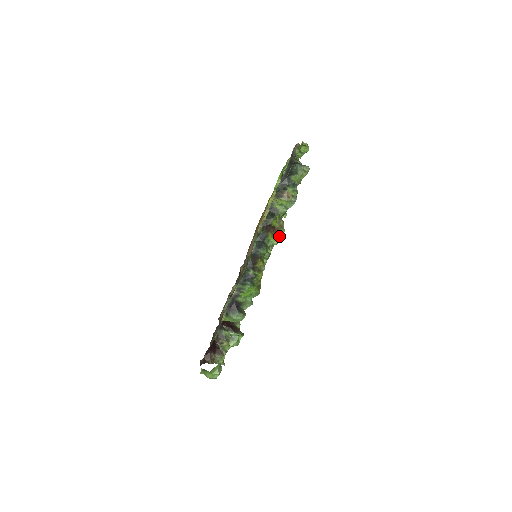
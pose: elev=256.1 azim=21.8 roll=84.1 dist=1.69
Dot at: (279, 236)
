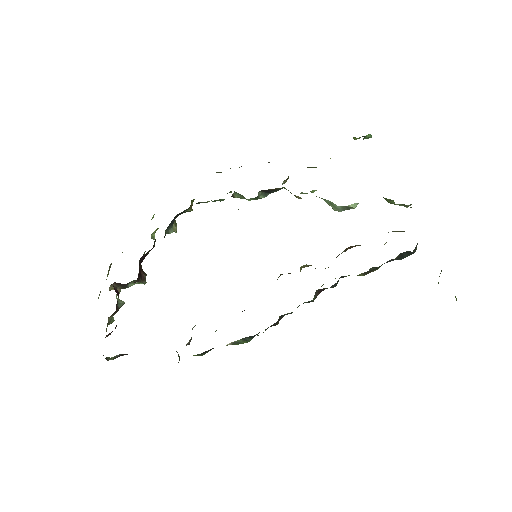
Dot at: occluded
